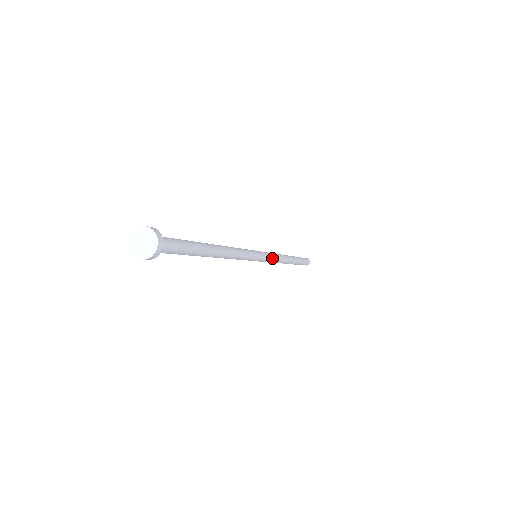
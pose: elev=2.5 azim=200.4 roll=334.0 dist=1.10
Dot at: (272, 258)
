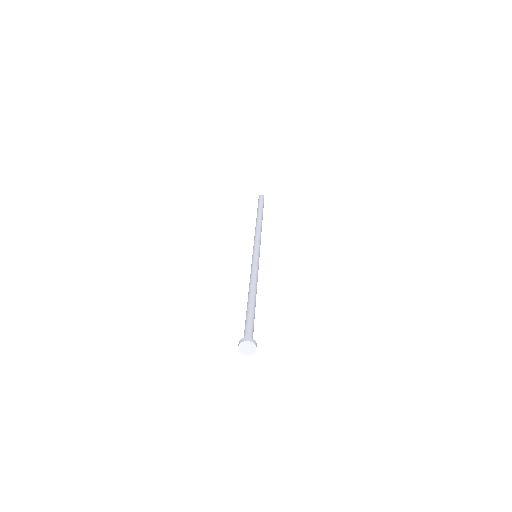
Dot at: (259, 242)
